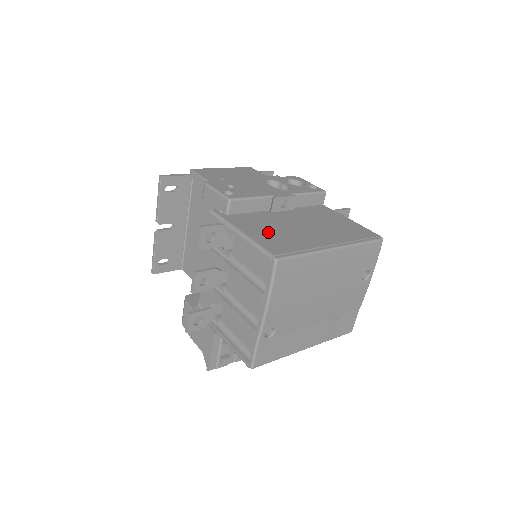
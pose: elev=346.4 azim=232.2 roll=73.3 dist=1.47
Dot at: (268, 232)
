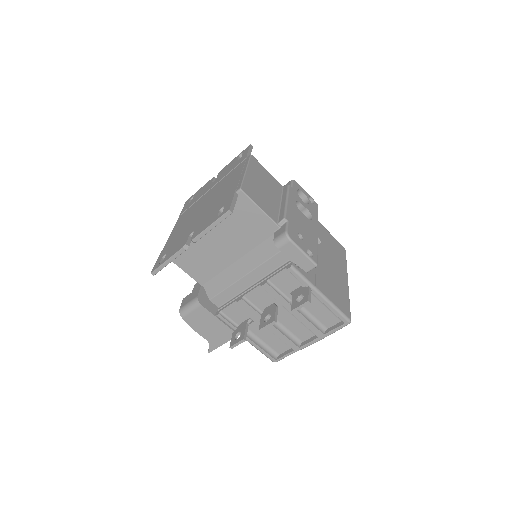
Dot at: (329, 285)
